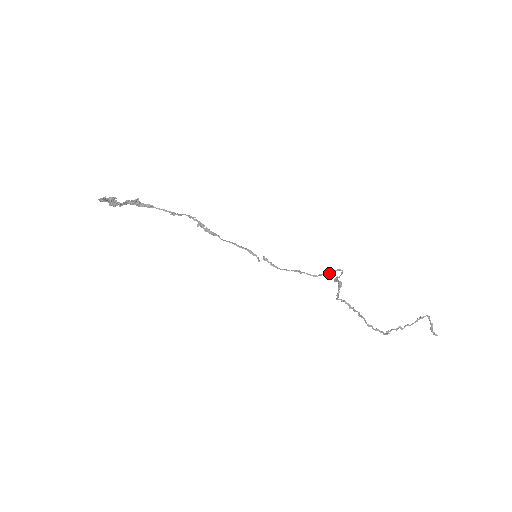
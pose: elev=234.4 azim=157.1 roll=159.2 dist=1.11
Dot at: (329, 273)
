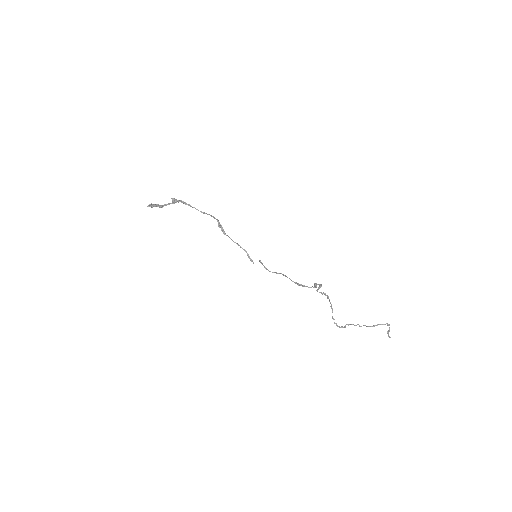
Dot at: (303, 286)
